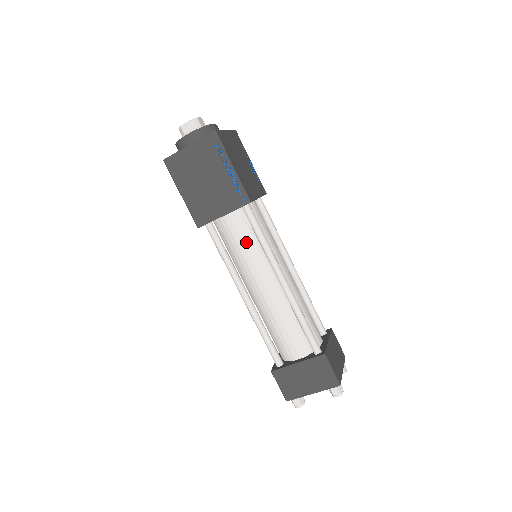
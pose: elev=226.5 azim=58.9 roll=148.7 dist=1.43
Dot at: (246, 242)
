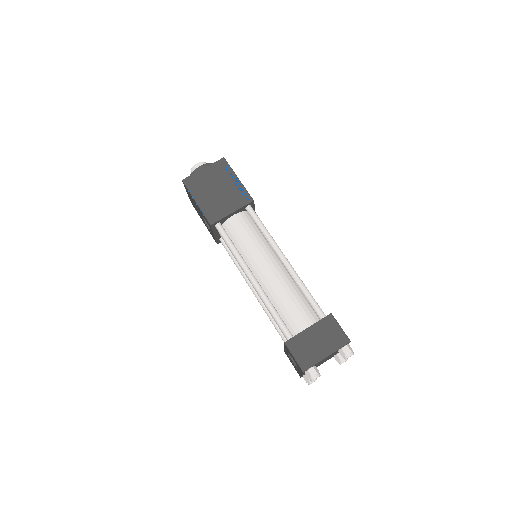
Dot at: (251, 234)
